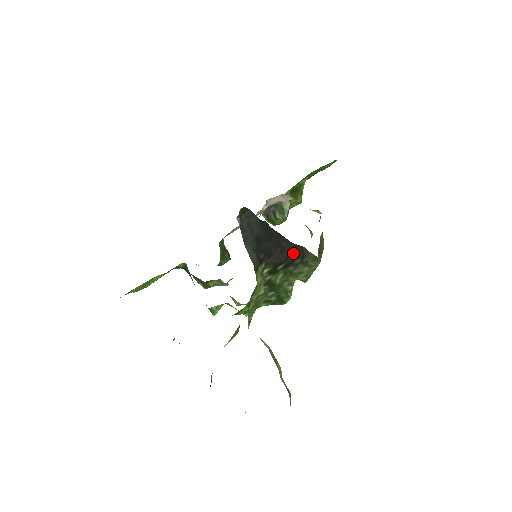
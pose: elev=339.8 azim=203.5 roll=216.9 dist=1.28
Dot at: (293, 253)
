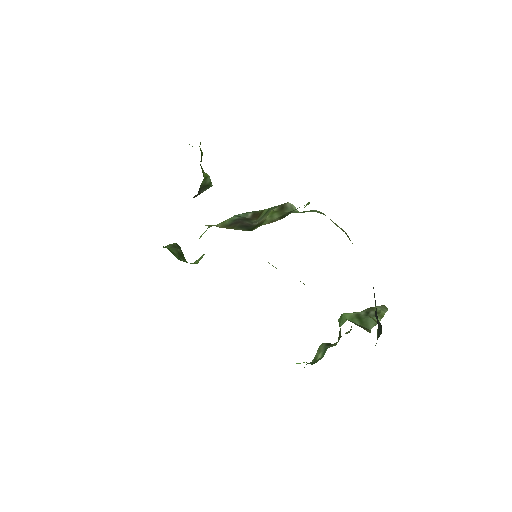
Dot at: occluded
